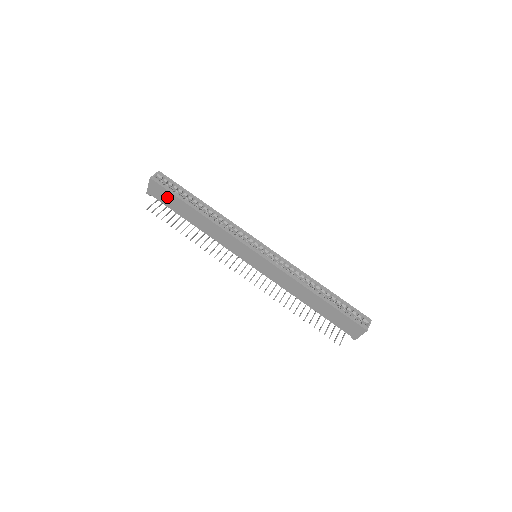
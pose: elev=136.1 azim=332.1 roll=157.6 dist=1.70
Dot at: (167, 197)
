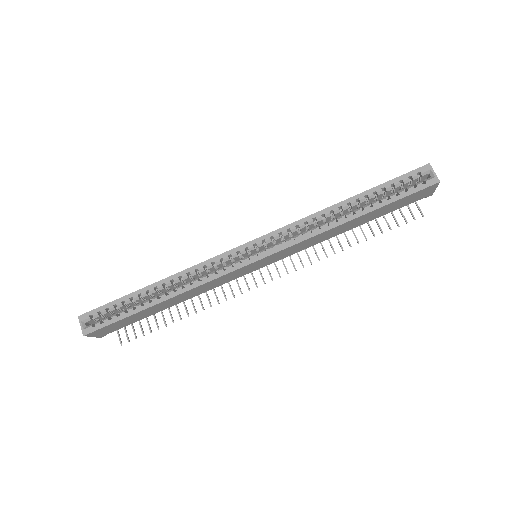
Dot at: (120, 324)
